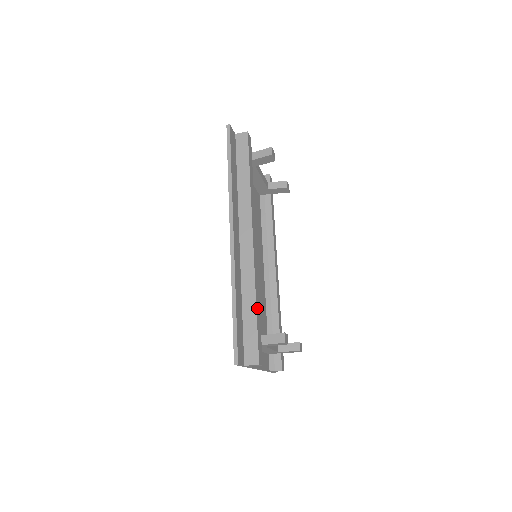
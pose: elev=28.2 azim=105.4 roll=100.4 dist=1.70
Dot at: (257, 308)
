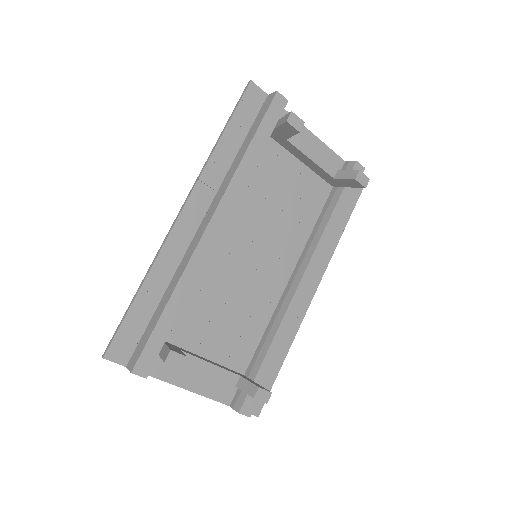
Dot at: (170, 308)
